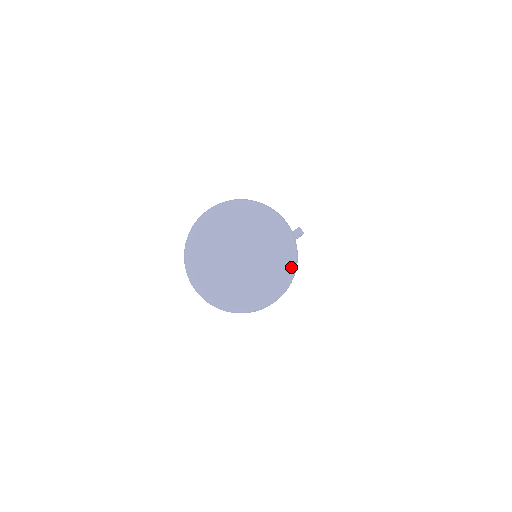
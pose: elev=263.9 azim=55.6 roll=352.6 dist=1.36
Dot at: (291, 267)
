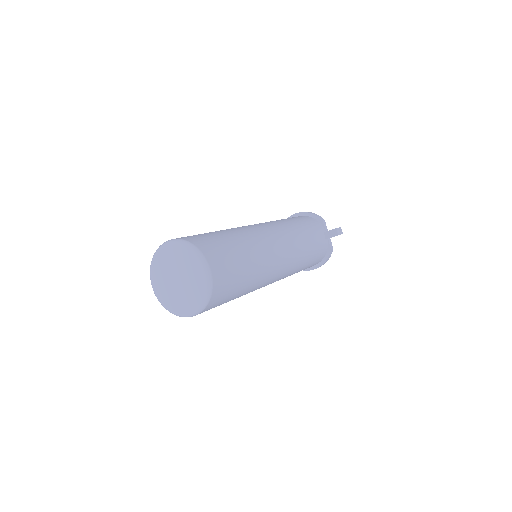
Dot at: (204, 300)
